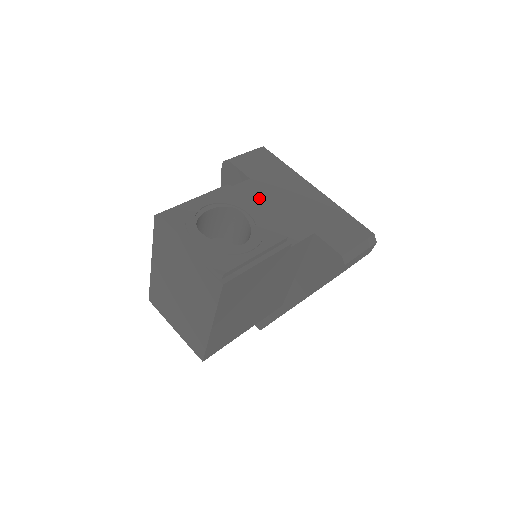
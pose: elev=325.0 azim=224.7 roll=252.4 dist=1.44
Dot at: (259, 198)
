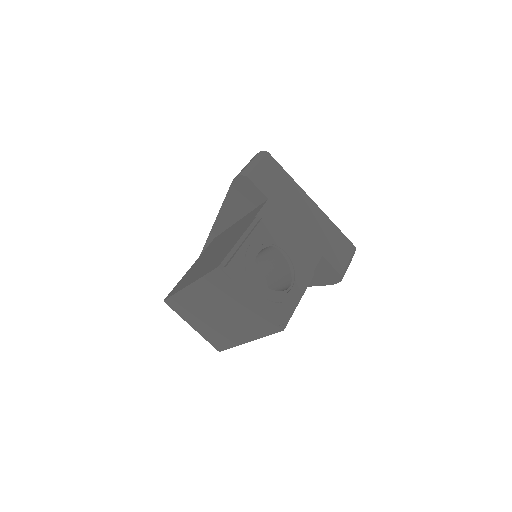
Dot at: (280, 223)
